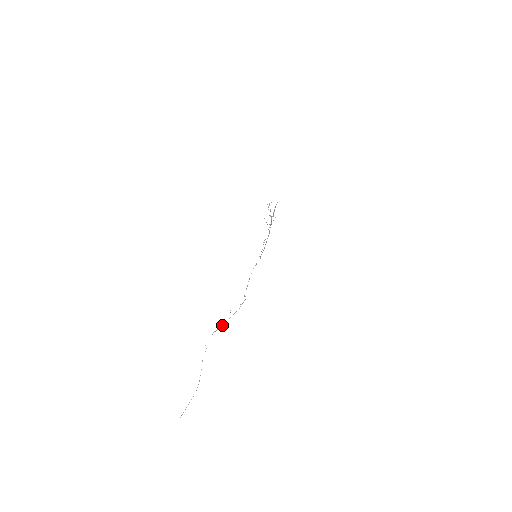
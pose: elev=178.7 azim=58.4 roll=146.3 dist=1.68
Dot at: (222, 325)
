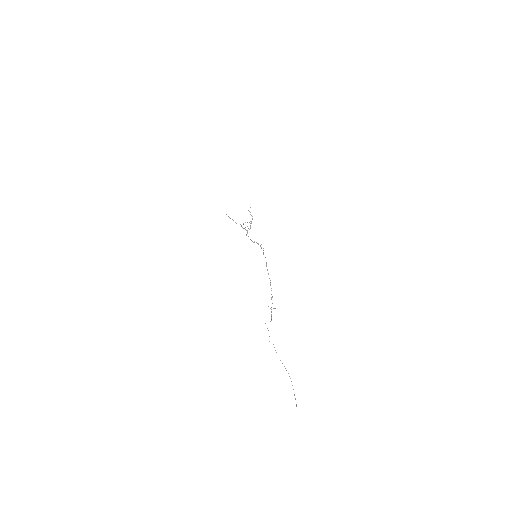
Dot at: (271, 317)
